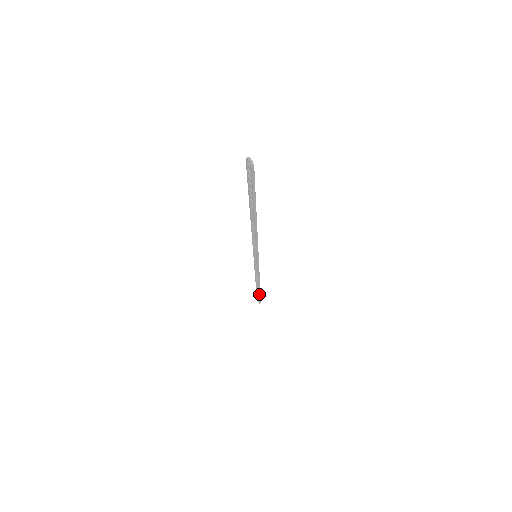
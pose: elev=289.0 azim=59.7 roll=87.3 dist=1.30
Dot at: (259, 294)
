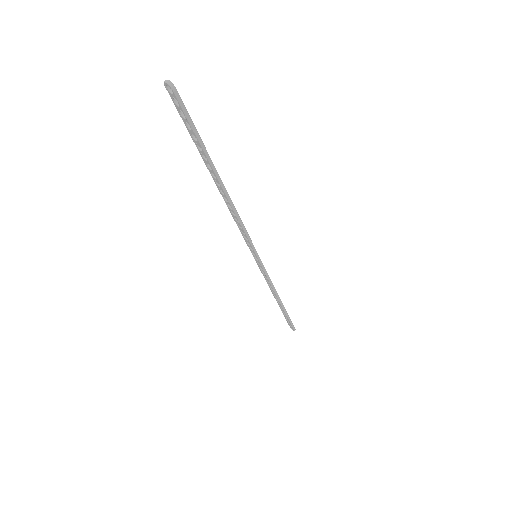
Dot at: (287, 316)
